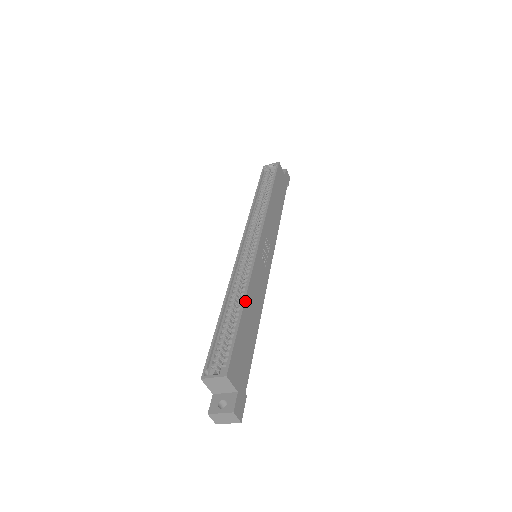
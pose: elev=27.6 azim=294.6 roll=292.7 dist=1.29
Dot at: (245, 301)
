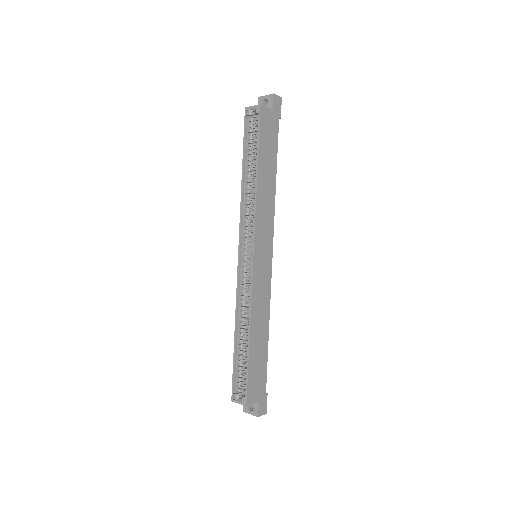
Dot at: (250, 334)
